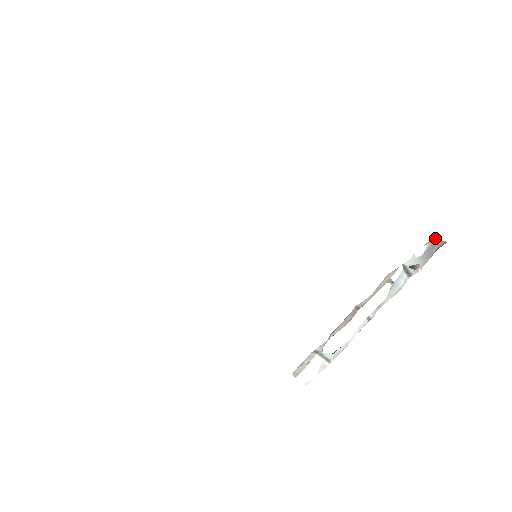
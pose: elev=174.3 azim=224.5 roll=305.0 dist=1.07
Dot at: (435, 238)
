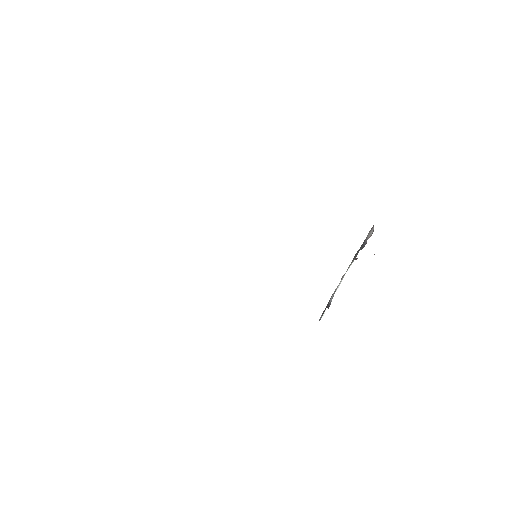
Dot at: occluded
